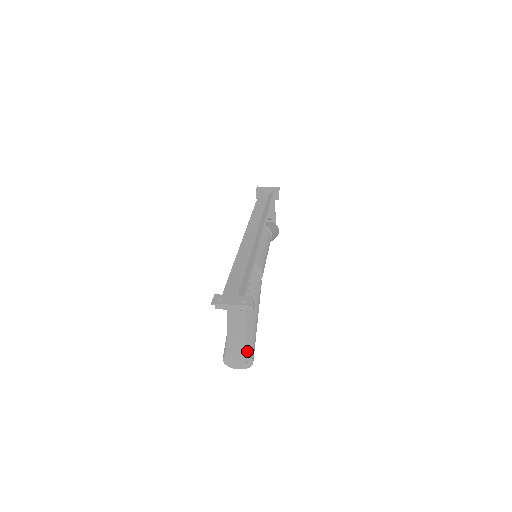
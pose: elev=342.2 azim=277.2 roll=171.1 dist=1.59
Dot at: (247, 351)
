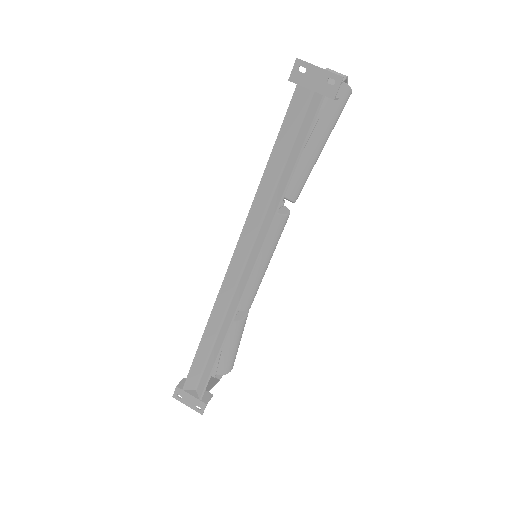
Dot at: (223, 373)
